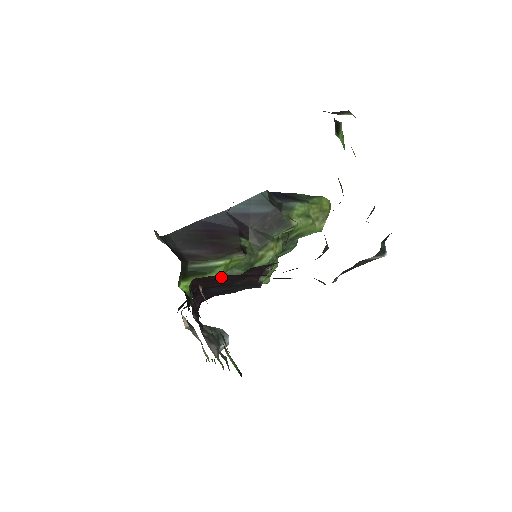
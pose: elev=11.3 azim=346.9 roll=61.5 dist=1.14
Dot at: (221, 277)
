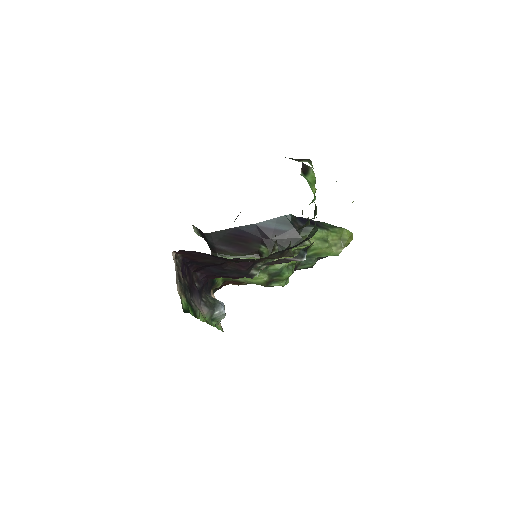
Dot at: (200, 254)
